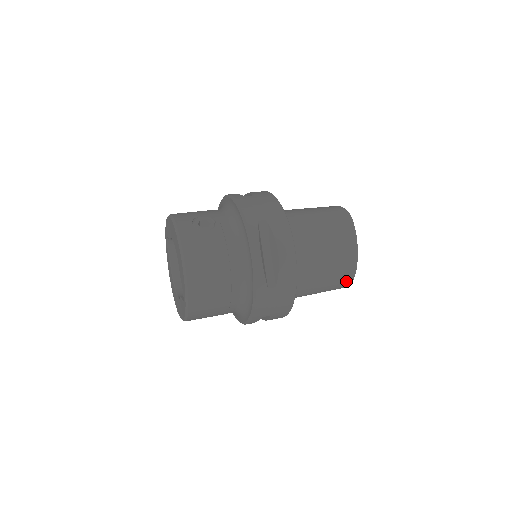
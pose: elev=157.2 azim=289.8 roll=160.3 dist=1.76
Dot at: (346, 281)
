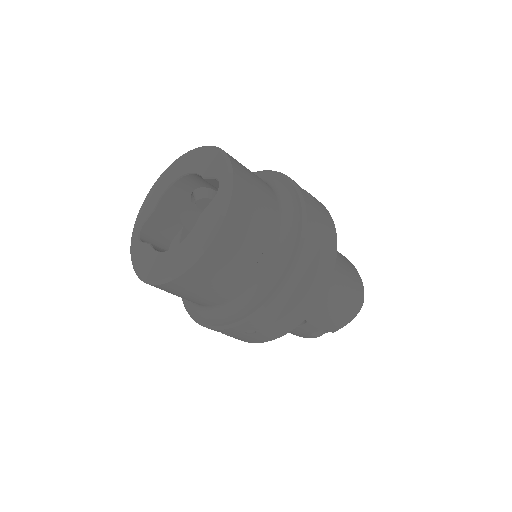
Dot at: (360, 287)
